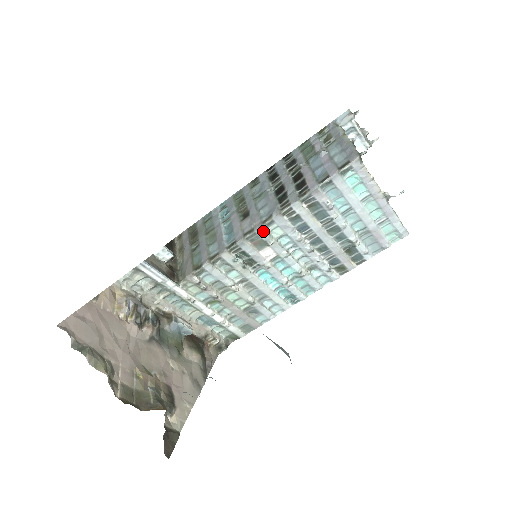
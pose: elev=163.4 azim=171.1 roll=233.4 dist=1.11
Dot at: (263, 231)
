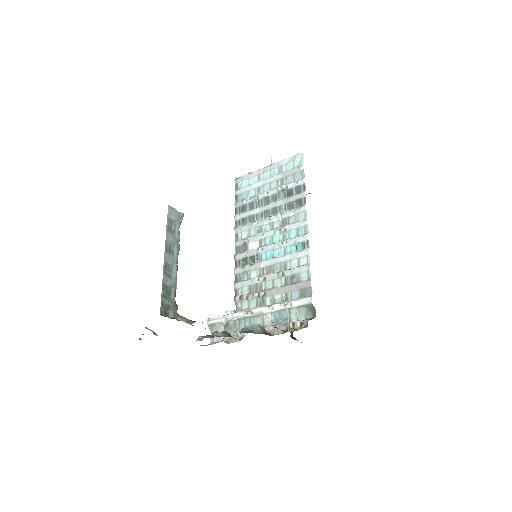
Dot at: (238, 242)
